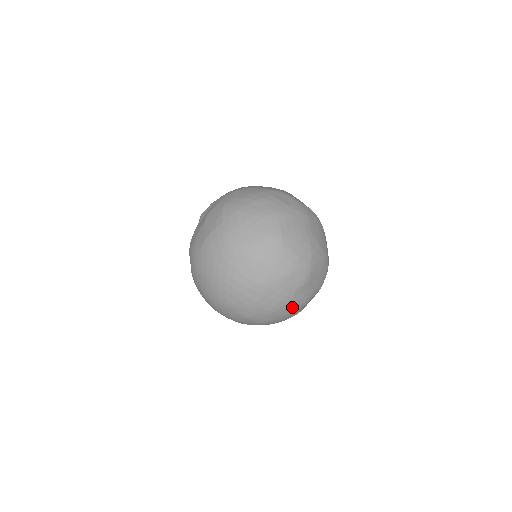
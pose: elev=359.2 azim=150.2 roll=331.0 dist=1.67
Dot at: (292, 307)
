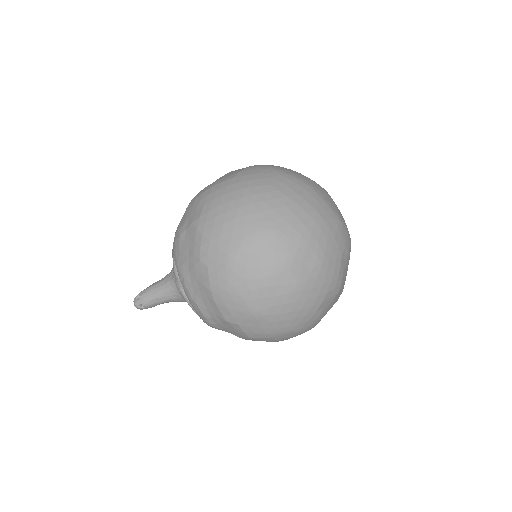
Dot at: (335, 275)
